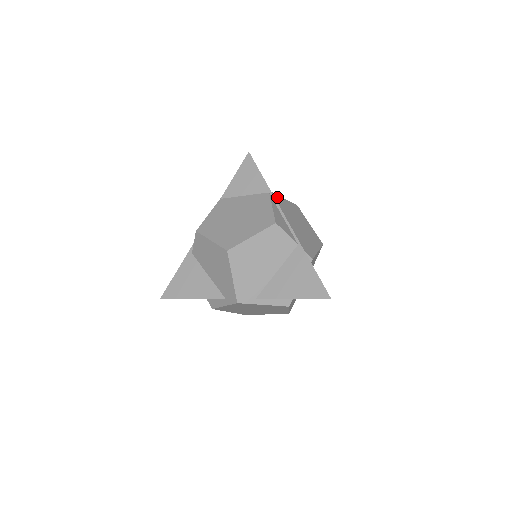
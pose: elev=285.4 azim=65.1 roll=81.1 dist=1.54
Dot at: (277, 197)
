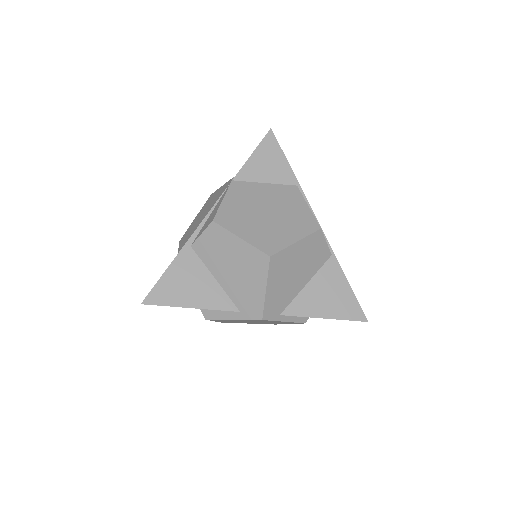
Dot at: occluded
